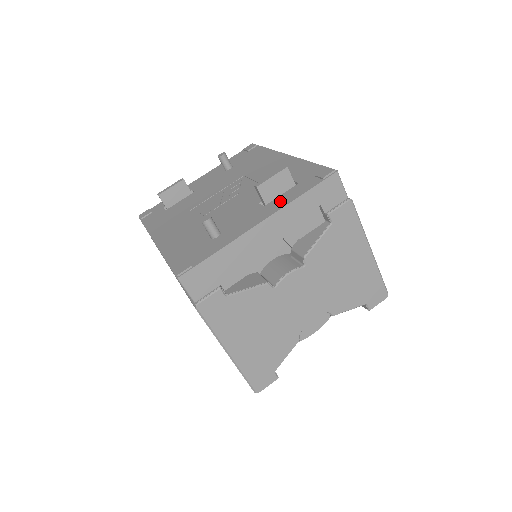
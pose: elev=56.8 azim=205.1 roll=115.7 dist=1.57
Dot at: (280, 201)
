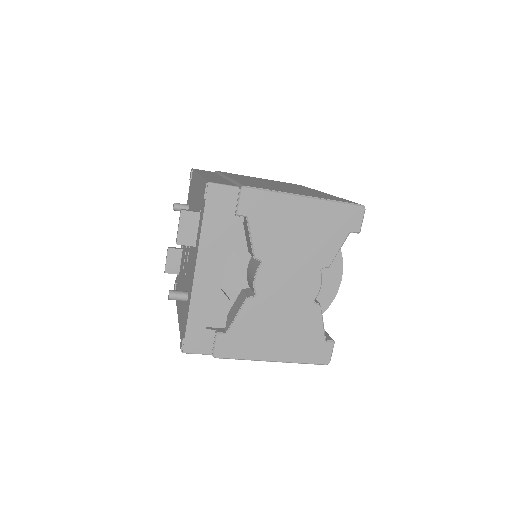
Dot at: (197, 240)
